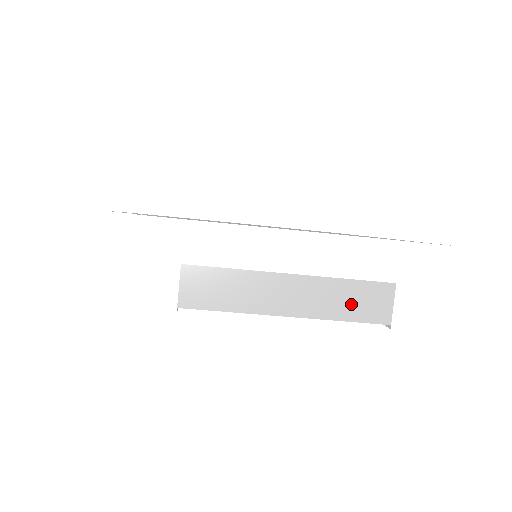
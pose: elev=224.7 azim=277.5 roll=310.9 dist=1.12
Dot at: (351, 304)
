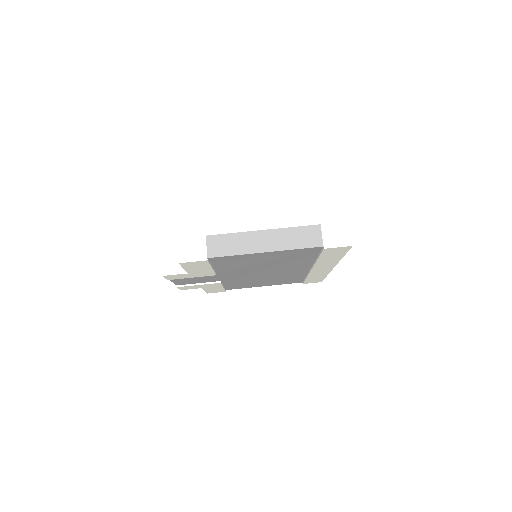
Dot at: (299, 239)
